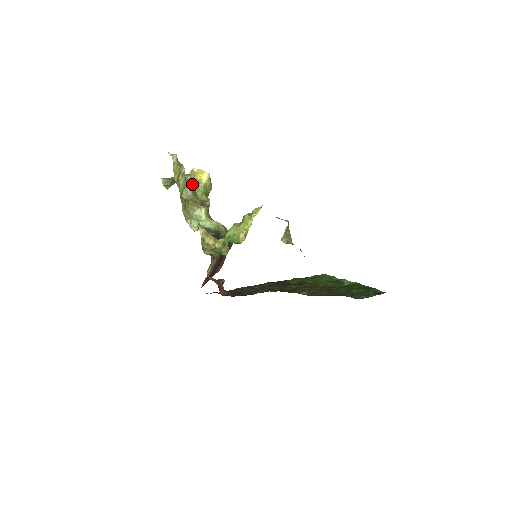
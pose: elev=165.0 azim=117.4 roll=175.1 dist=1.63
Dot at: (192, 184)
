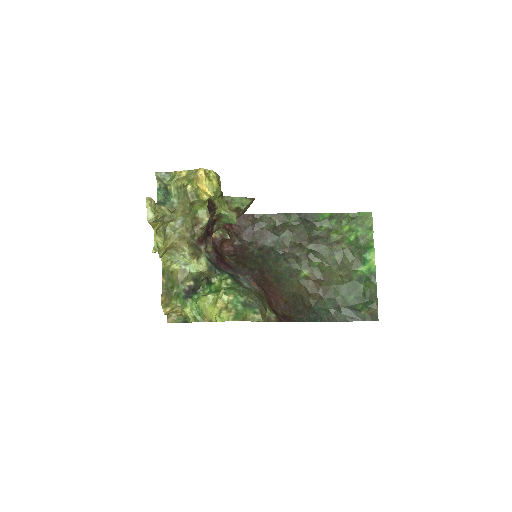
Dot at: (193, 188)
